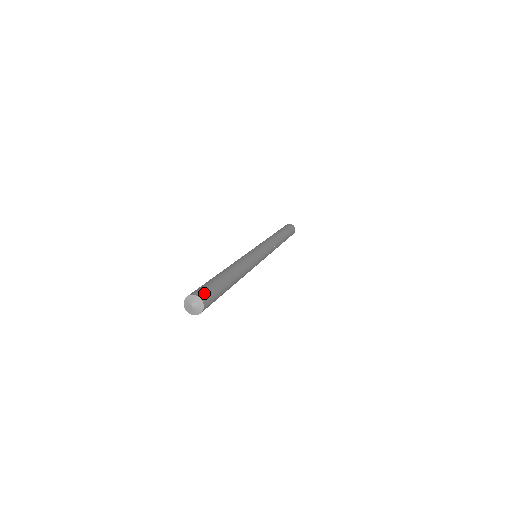
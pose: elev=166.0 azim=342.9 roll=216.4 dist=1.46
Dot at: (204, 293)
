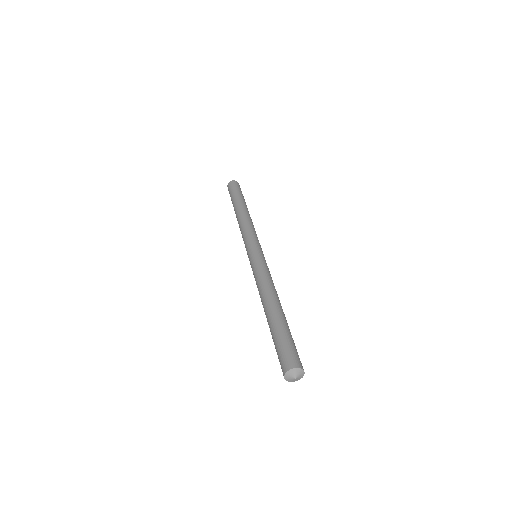
Dot at: (289, 360)
